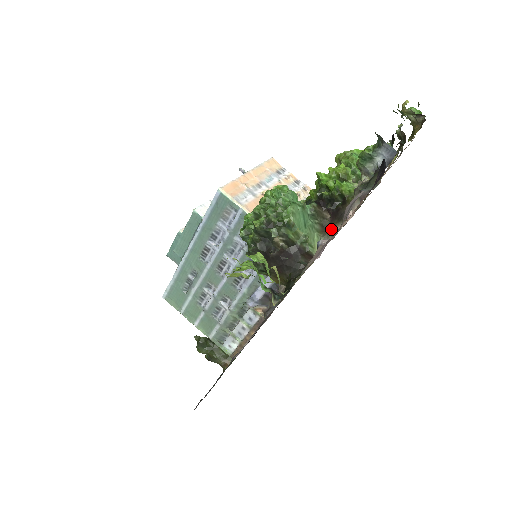
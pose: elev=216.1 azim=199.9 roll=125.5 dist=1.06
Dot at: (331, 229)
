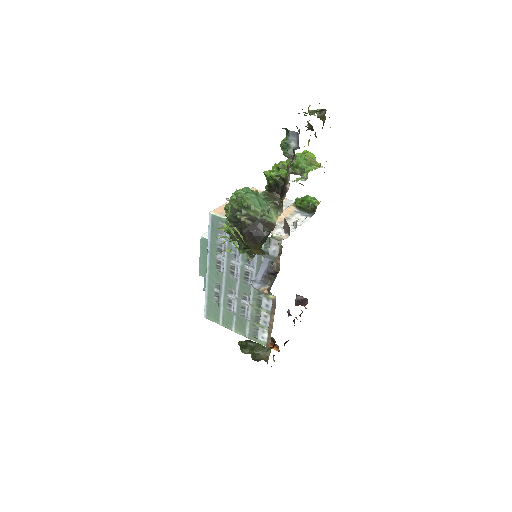
Dot at: (282, 203)
